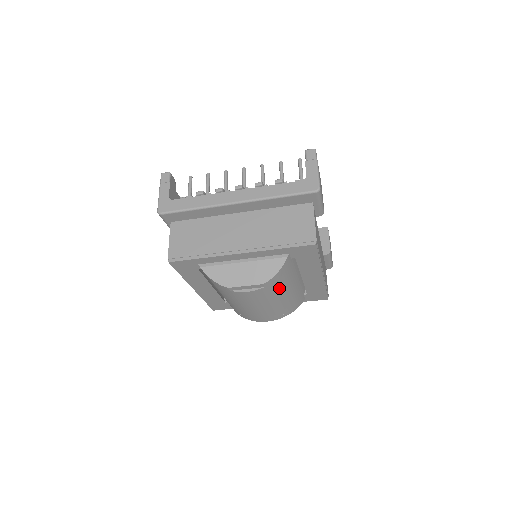
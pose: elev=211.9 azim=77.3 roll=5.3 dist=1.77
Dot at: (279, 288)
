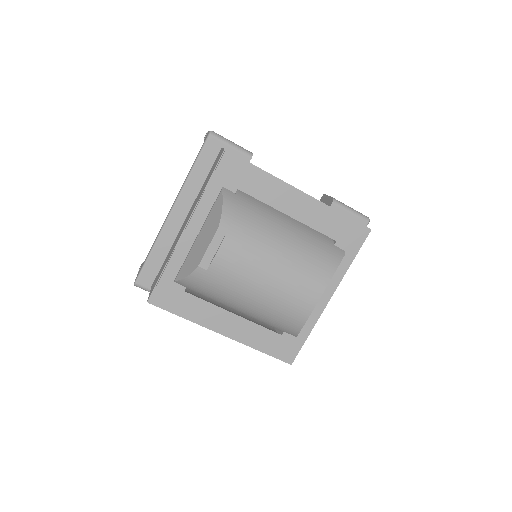
Dot at: (255, 230)
